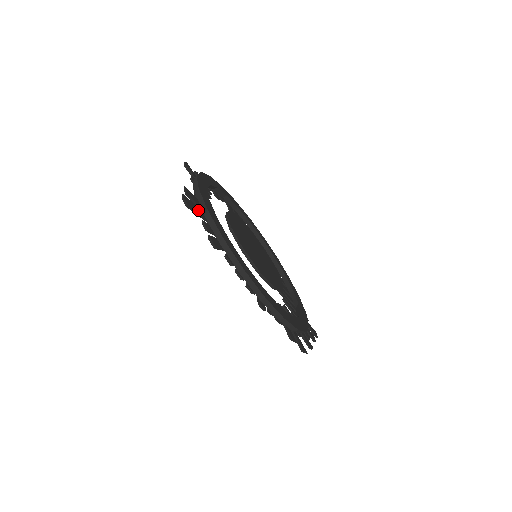
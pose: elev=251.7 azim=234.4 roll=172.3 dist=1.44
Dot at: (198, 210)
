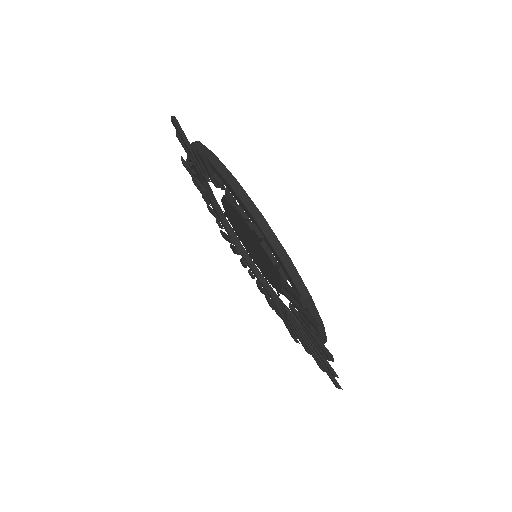
Dot at: (188, 142)
